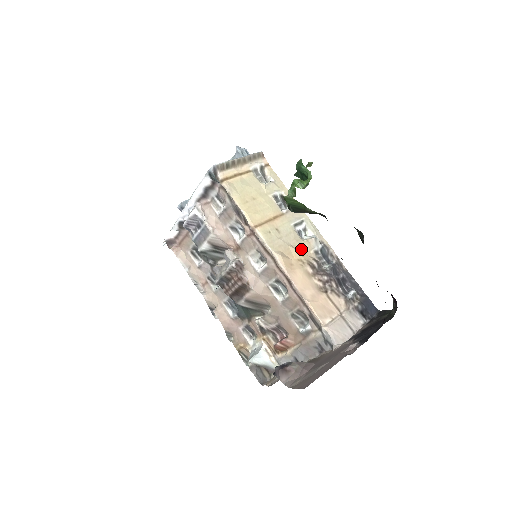
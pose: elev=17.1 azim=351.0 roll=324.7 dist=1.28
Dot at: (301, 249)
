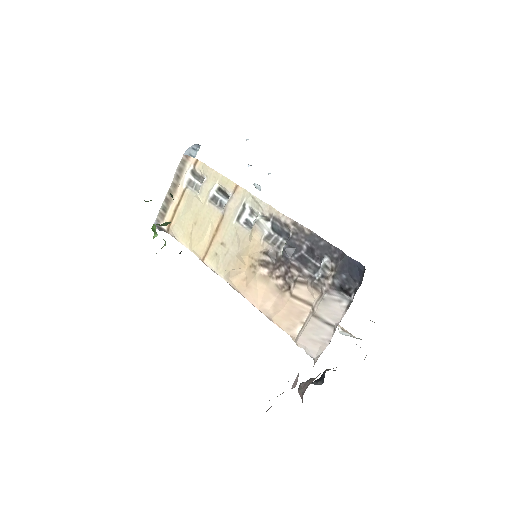
Dot at: (249, 249)
